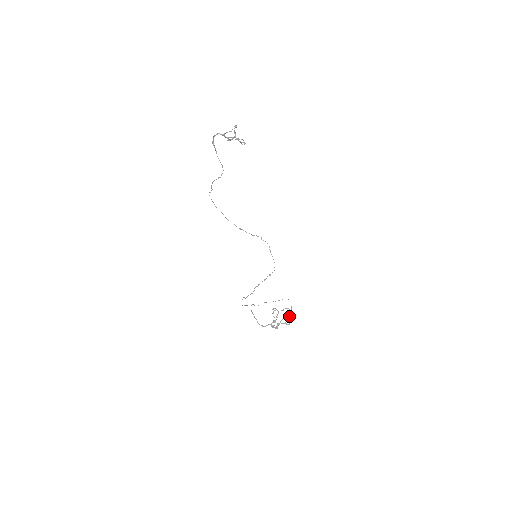
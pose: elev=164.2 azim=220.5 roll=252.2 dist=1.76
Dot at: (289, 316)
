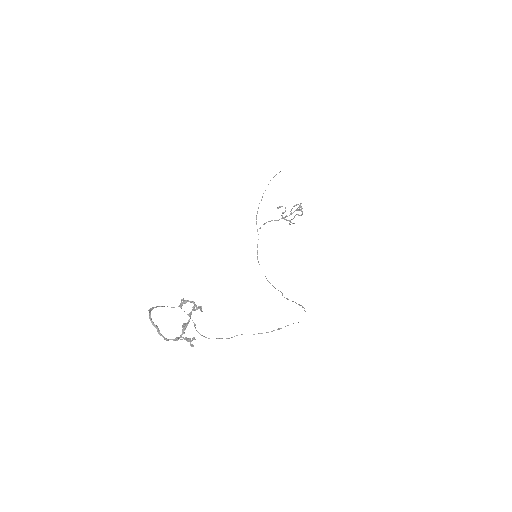
Dot at: (301, 214)
